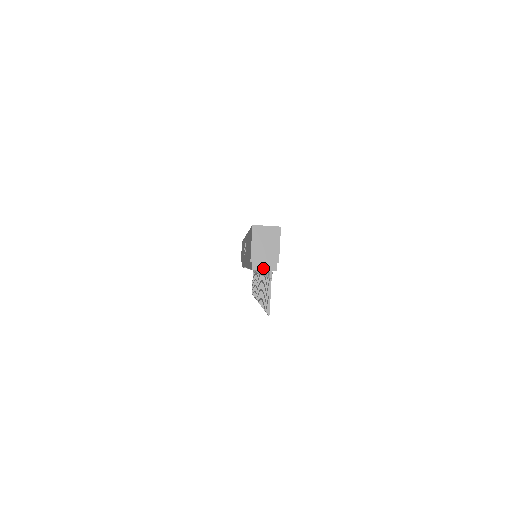
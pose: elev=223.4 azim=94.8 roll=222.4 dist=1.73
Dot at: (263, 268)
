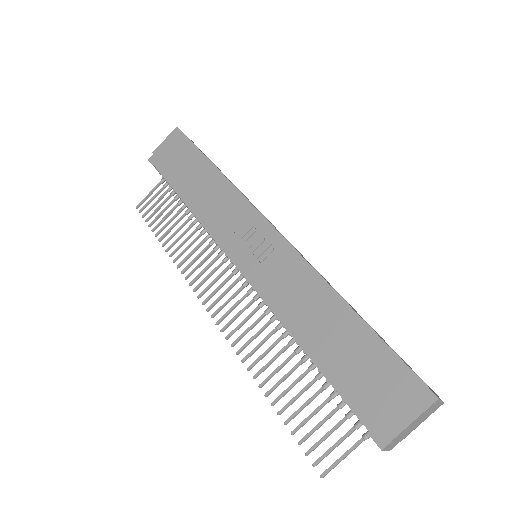
Dot at: (389, 448)
